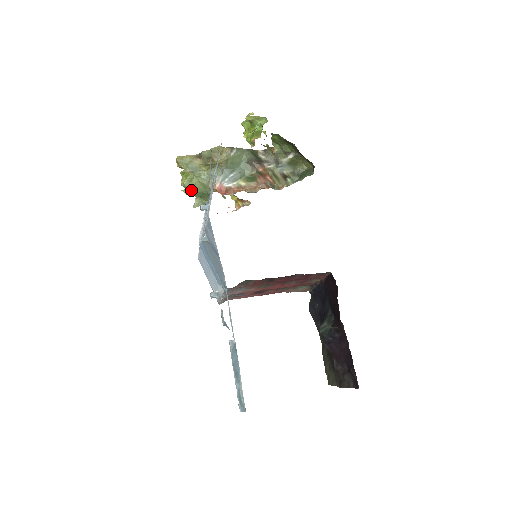
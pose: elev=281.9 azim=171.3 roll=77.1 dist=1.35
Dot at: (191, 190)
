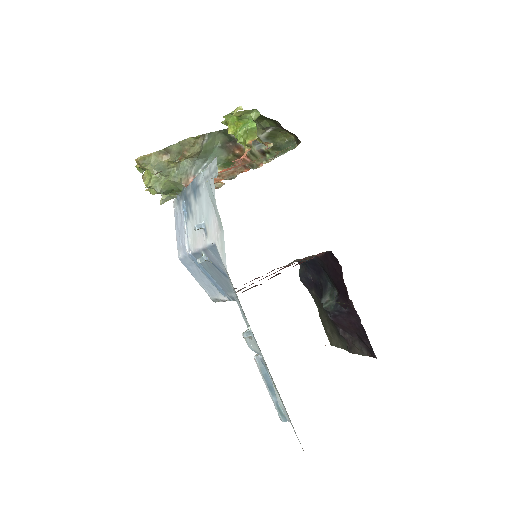
Dot at: (160, 191)
